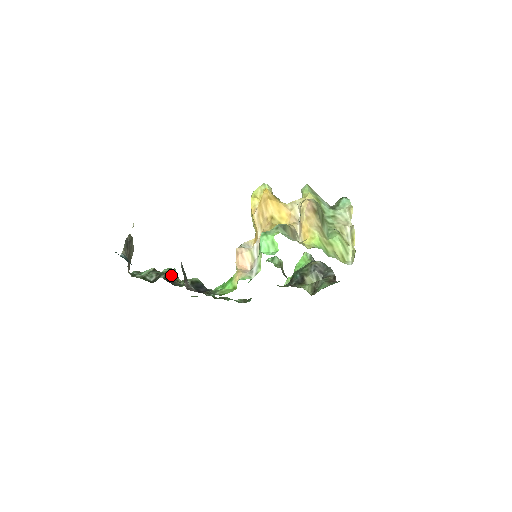
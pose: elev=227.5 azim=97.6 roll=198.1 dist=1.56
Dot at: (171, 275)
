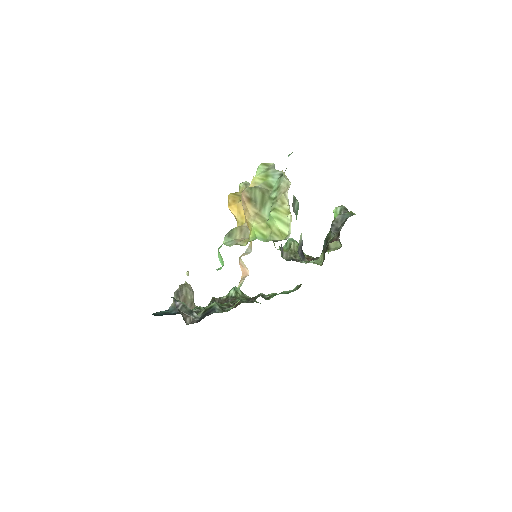
Dot at: (231, 295)
